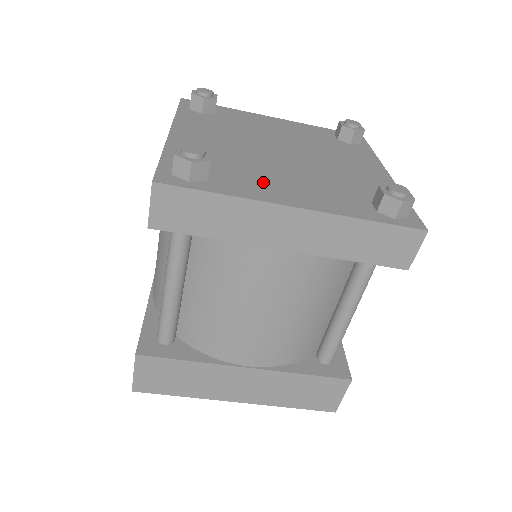
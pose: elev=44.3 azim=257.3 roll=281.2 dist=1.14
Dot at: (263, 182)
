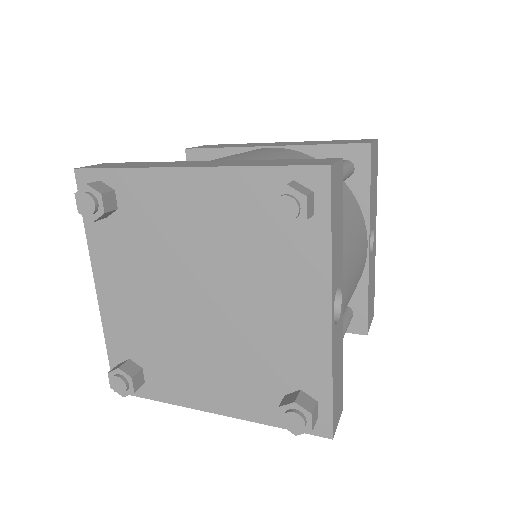
Dot at: (184, 376)
